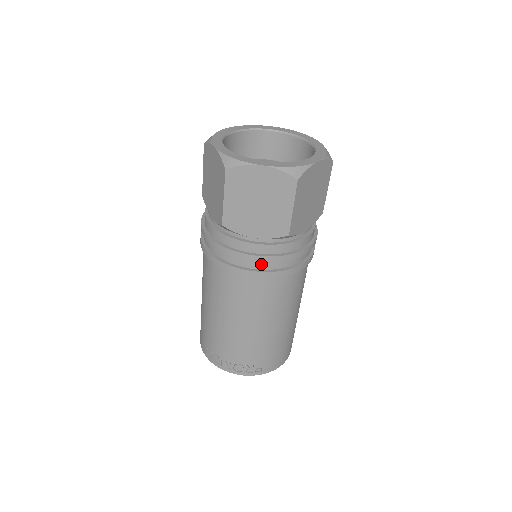
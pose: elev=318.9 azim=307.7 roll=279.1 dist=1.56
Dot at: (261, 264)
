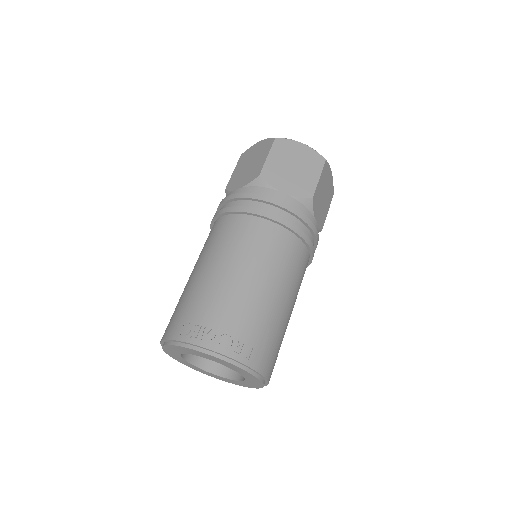
Dot at: (285, 215)
